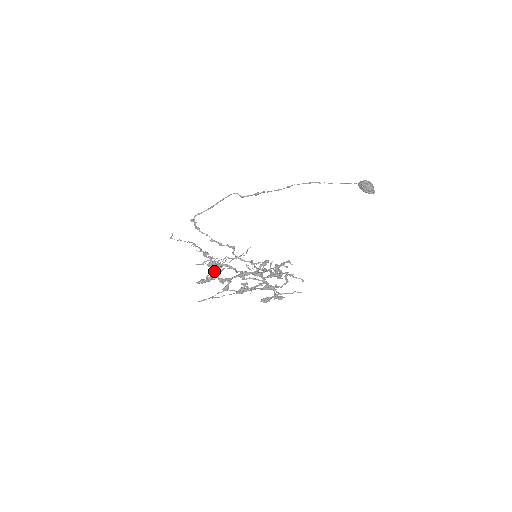
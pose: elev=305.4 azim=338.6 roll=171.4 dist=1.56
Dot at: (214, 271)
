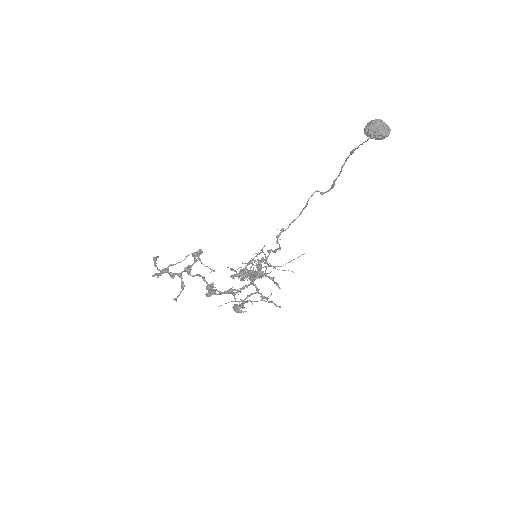
Dot at: (155, 262)
